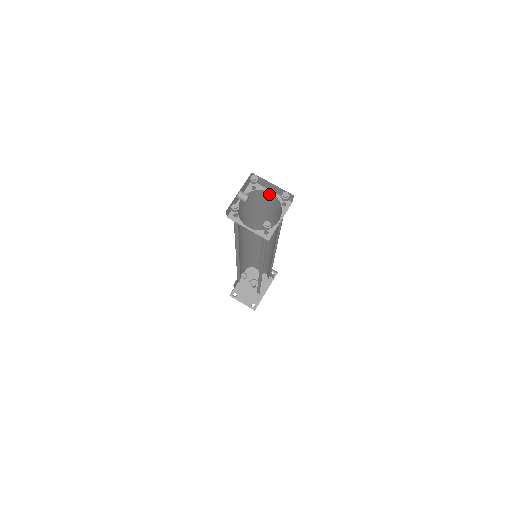
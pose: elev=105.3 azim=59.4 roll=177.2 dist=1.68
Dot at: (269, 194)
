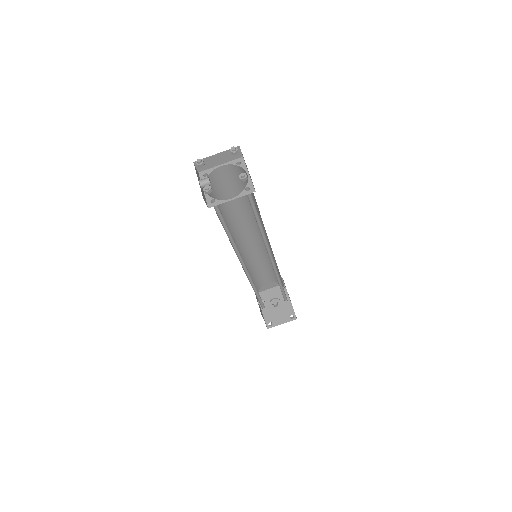
Dot at: (221, 170)
